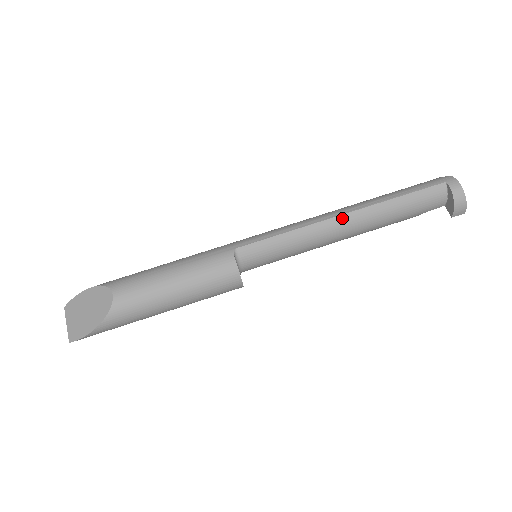
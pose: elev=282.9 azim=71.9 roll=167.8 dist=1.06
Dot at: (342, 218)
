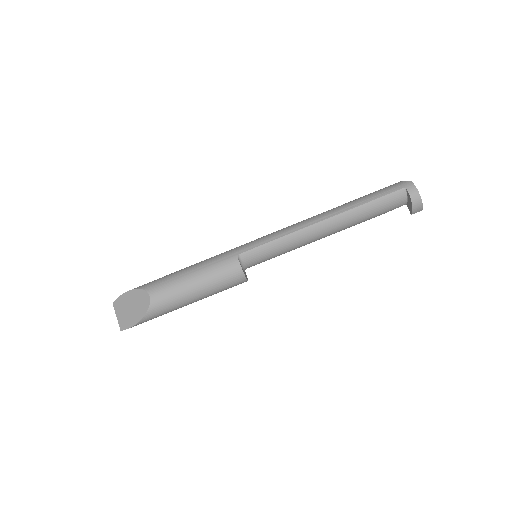
Dot at: (322, 224)
